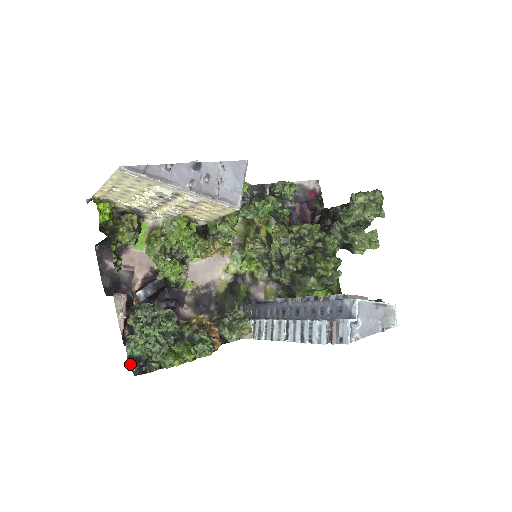
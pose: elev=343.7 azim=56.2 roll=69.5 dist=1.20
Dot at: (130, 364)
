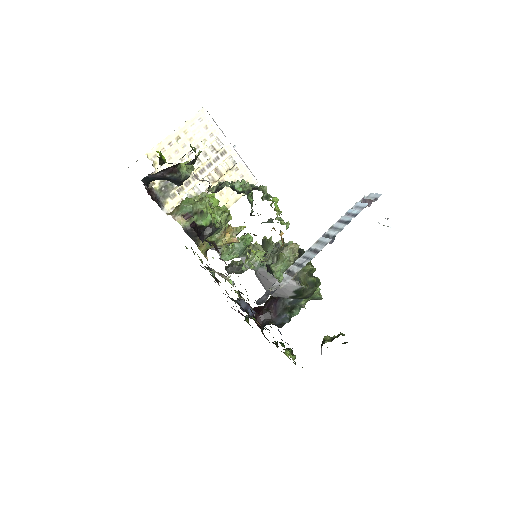
Dot at: (235, 190)
